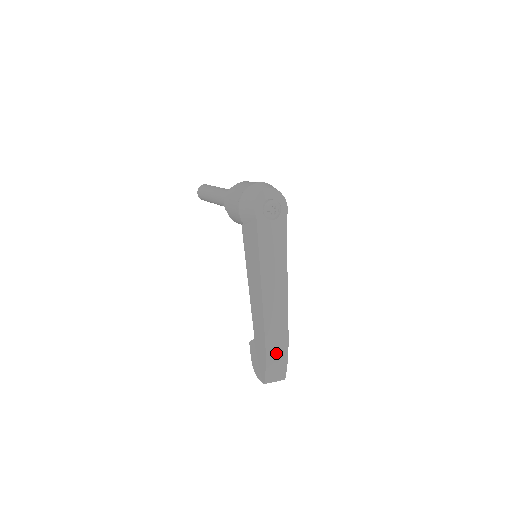
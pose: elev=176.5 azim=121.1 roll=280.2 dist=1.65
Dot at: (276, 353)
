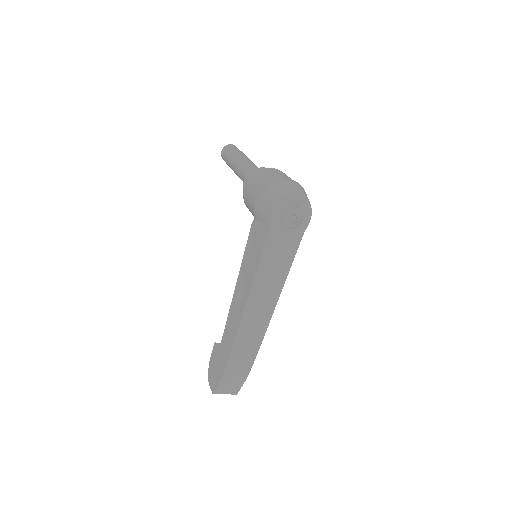
Dot at: (237, 368)
